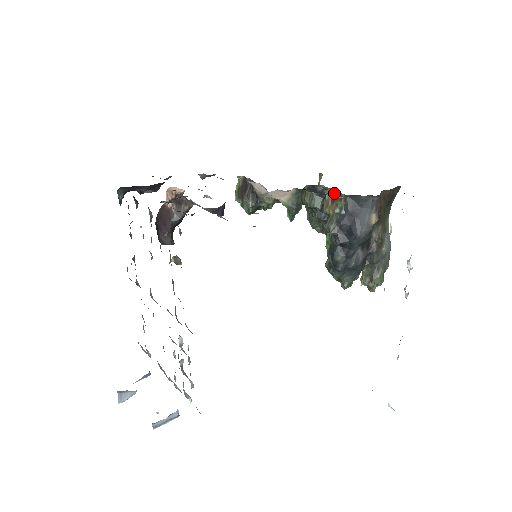
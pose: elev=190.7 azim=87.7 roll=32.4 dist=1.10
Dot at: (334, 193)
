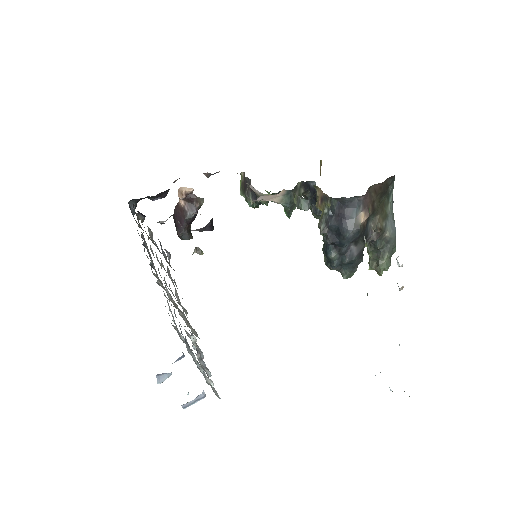
Dot at: (322, 192)
